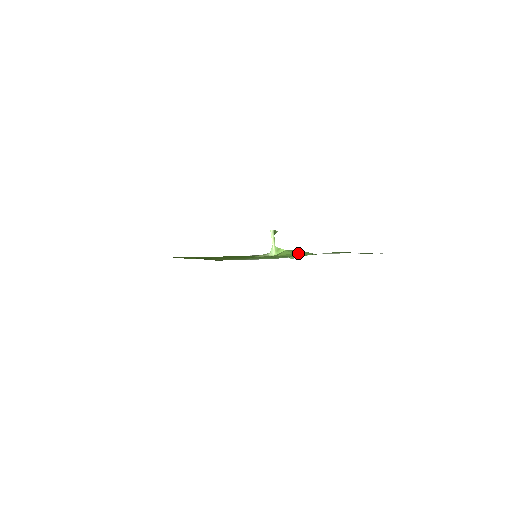
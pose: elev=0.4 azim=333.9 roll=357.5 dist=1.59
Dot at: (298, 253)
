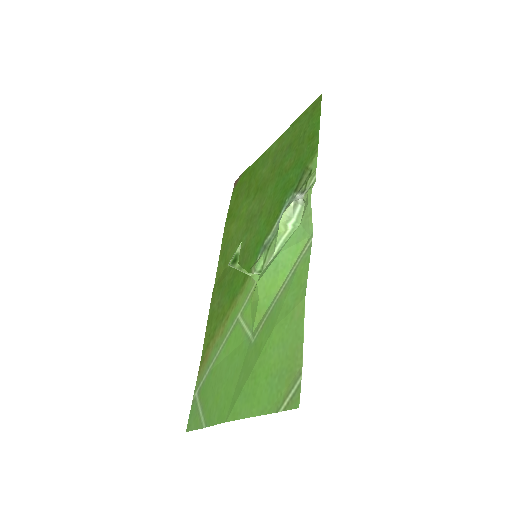
Dot at: (266, 291)
